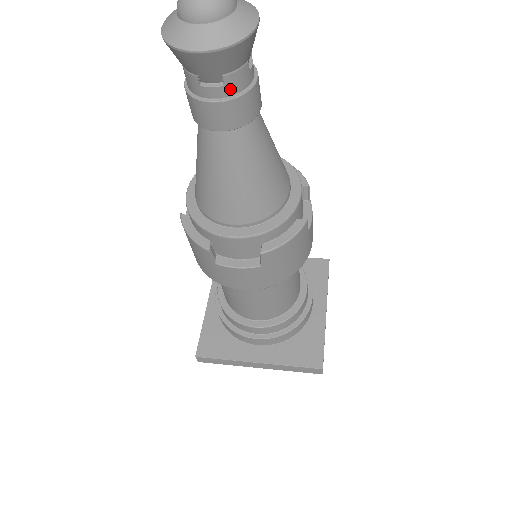
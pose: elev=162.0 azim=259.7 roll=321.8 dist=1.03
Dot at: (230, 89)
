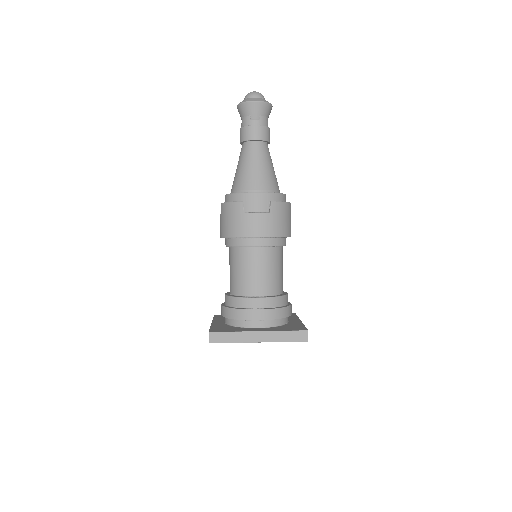
Dot at: (262, 123)
